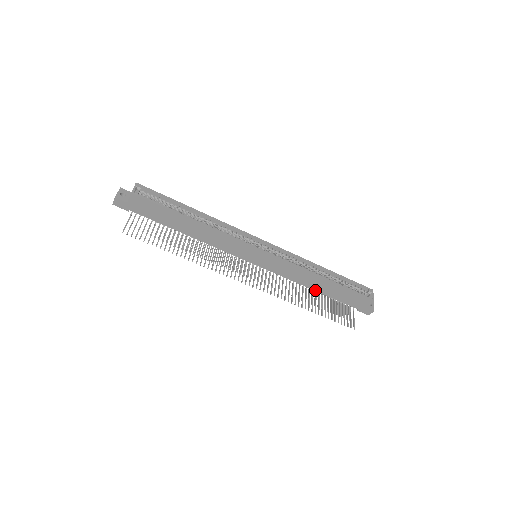
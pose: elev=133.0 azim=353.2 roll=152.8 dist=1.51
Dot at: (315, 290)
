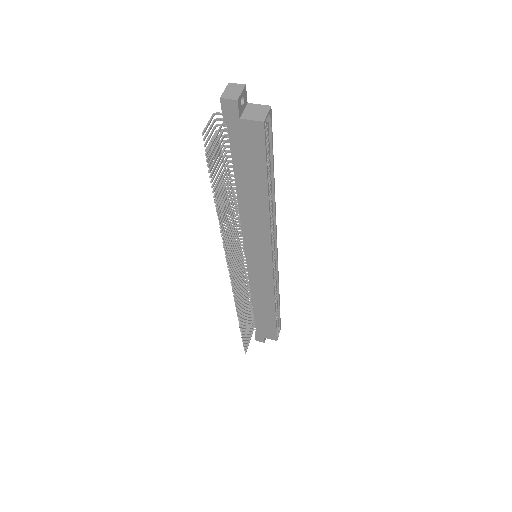
Dot at: (254, 307)
